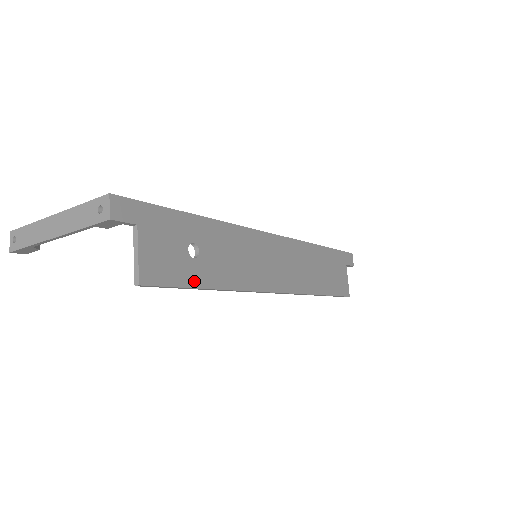
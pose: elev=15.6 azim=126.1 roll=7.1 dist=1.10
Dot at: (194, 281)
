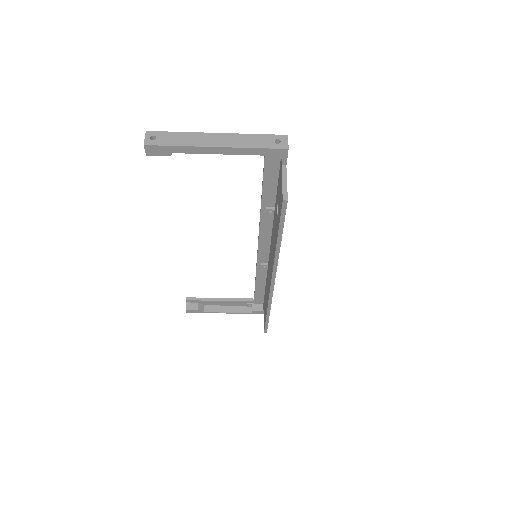
Dot at: occluded
